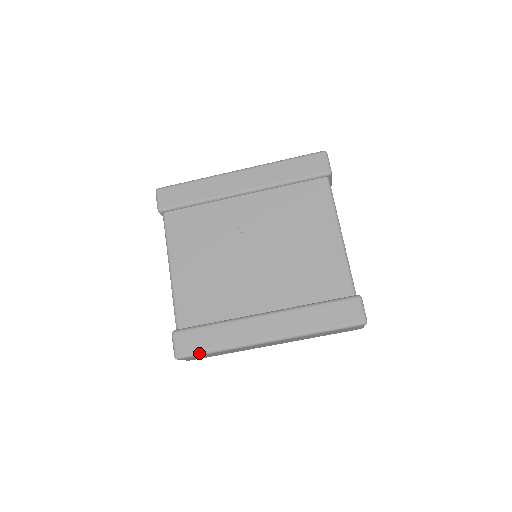
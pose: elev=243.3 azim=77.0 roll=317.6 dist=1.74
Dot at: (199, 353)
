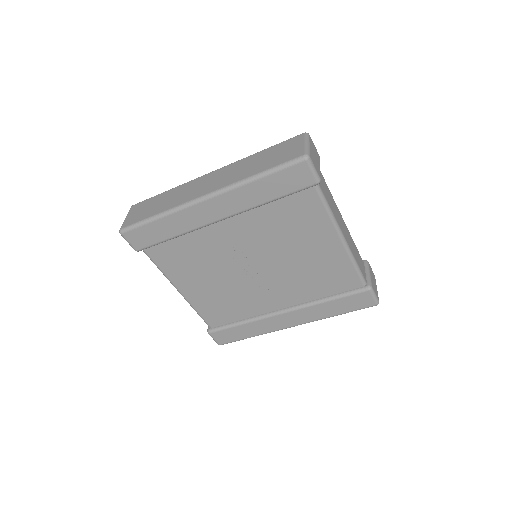
Dot at: occluded
